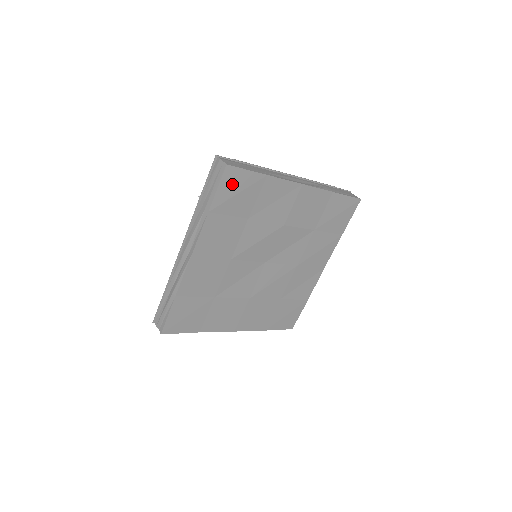
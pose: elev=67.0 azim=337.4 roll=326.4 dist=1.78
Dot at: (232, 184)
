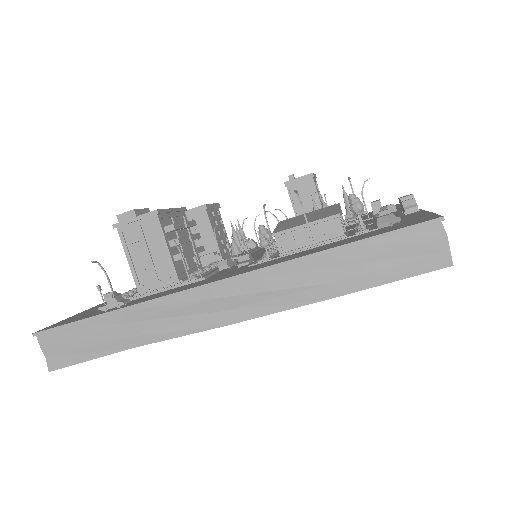
Dot at: occluded
